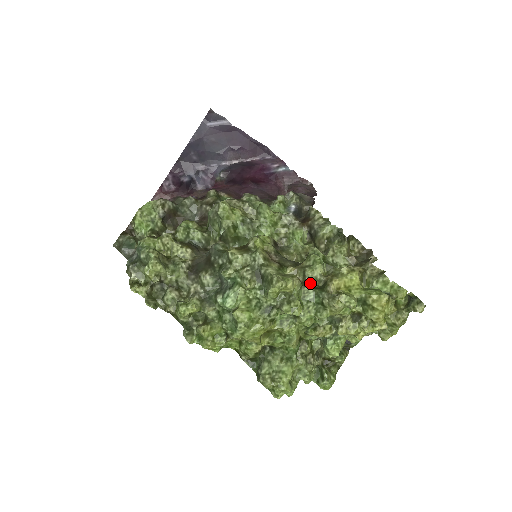
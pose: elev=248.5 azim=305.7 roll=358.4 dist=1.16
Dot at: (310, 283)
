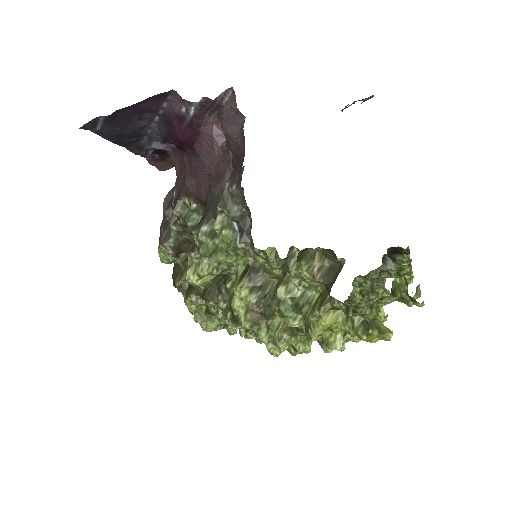
Dot at: occluded
